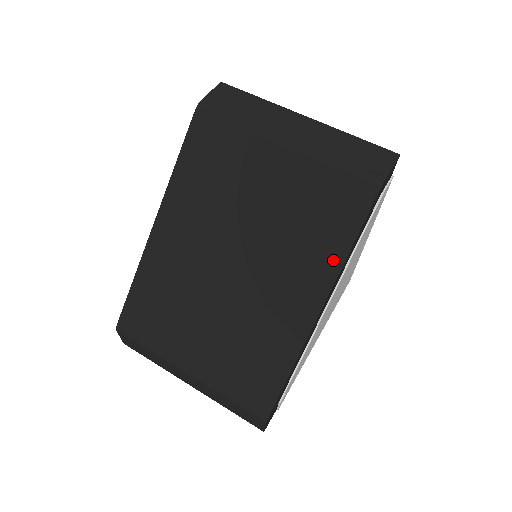
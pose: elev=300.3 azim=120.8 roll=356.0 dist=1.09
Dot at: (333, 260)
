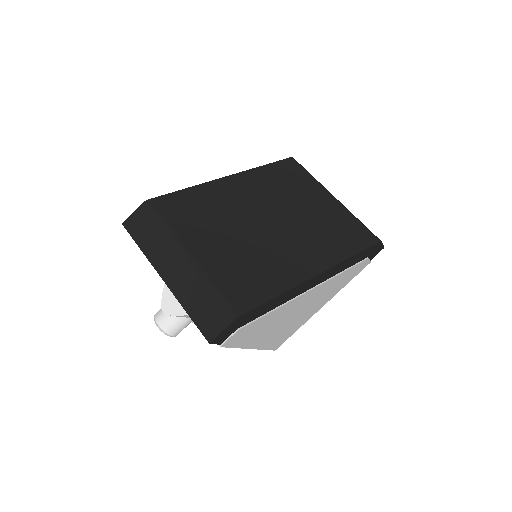
Dot at: (339, 255)
